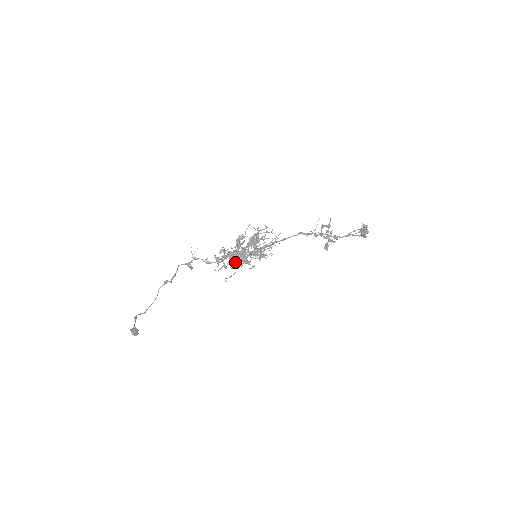
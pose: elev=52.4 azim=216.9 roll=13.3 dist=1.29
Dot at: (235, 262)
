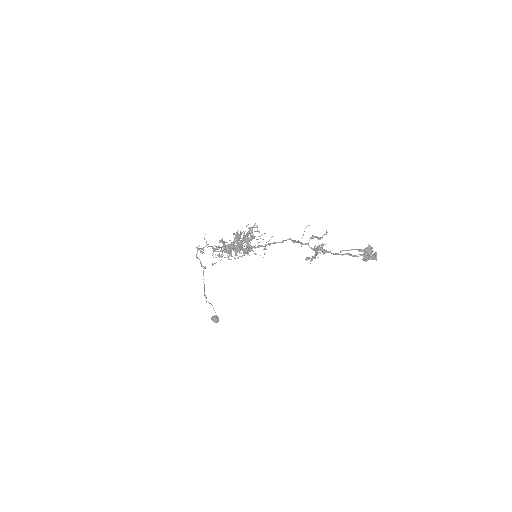
Dot at: occluded
